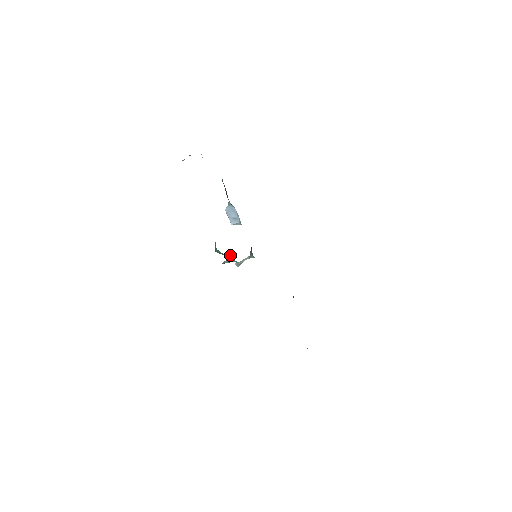
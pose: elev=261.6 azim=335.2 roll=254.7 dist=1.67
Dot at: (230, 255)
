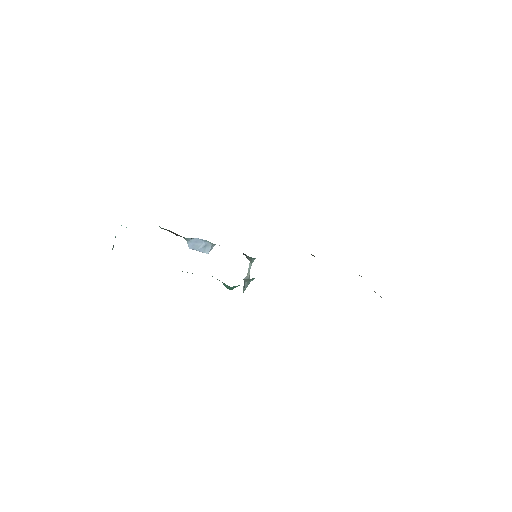
Dot at: (243, 279)
